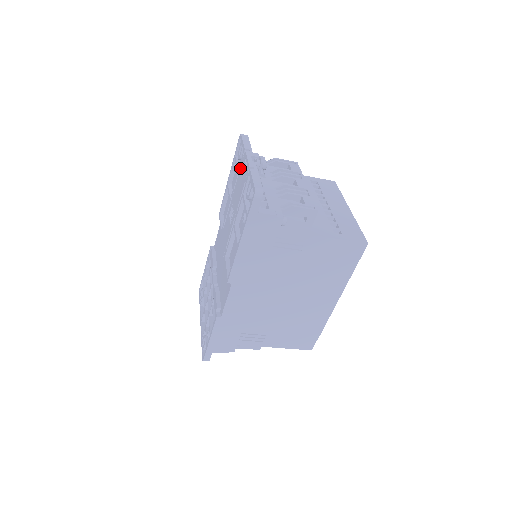
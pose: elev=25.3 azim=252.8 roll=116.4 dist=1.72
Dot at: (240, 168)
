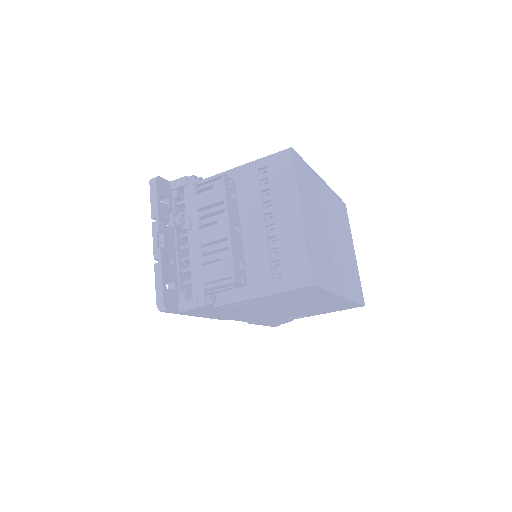
Dot at: occluded
